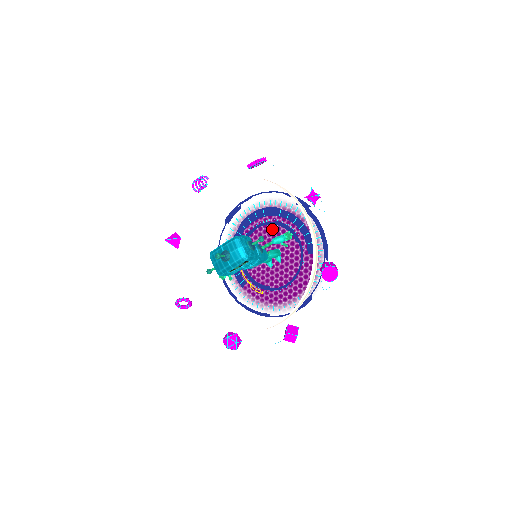
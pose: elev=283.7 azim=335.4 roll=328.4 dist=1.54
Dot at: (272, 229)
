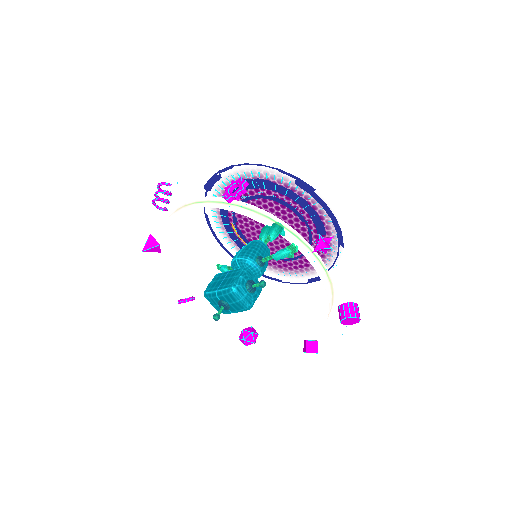
Dot at: (268, 202)
